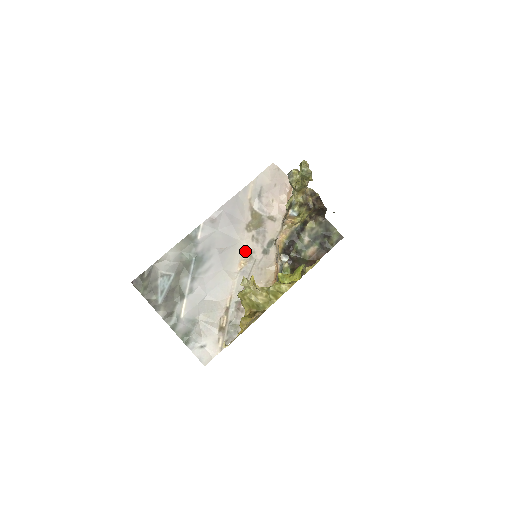
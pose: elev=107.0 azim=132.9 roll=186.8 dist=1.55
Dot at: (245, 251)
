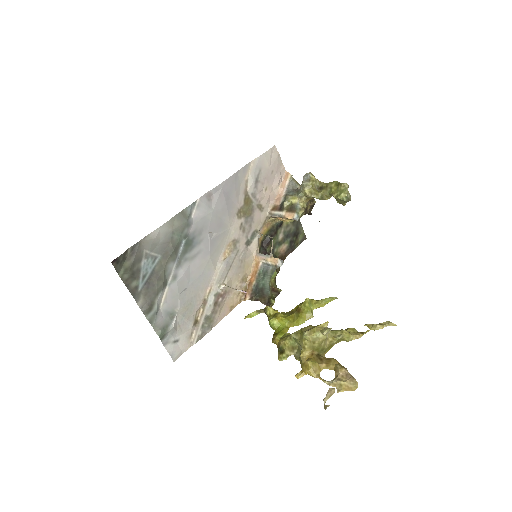
Dot at: (232, 239)
